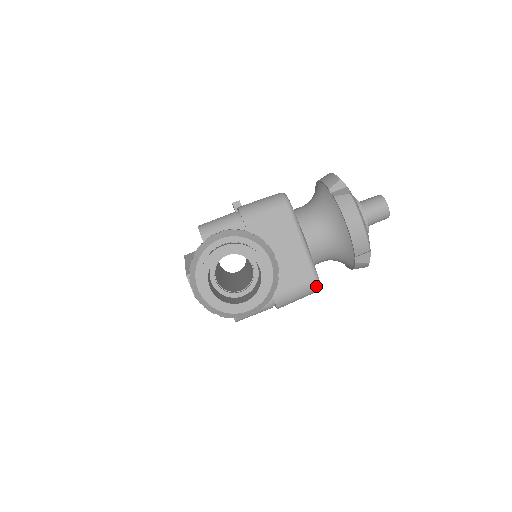
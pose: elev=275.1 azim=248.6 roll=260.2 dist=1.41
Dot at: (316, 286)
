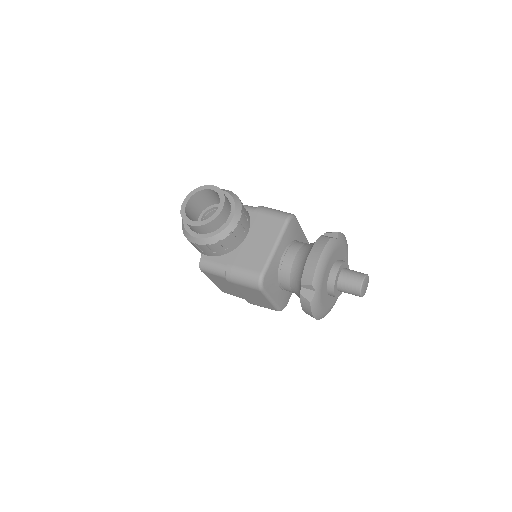
Dot at: (258, 280)
